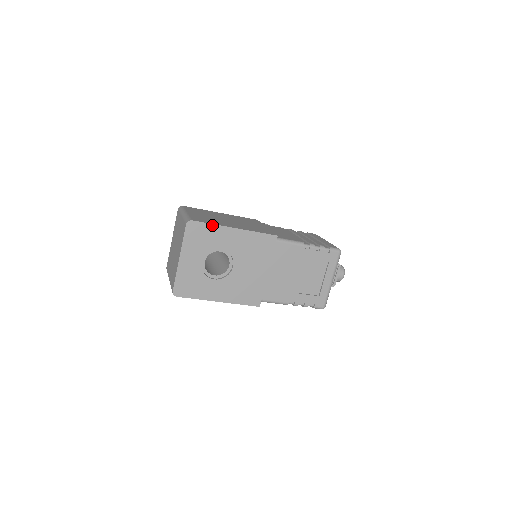
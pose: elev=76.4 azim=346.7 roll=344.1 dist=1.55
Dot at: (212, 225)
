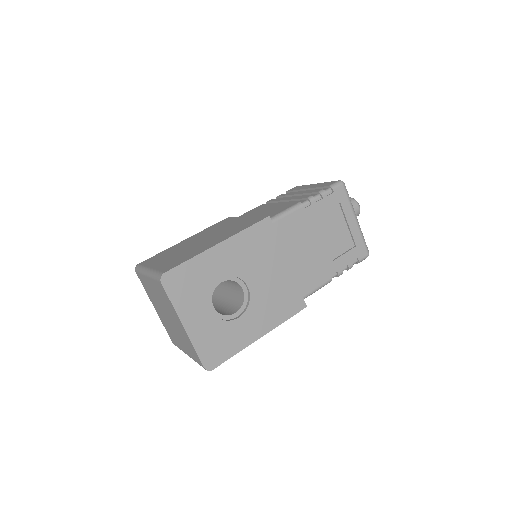
Dot at: (190, 260)
